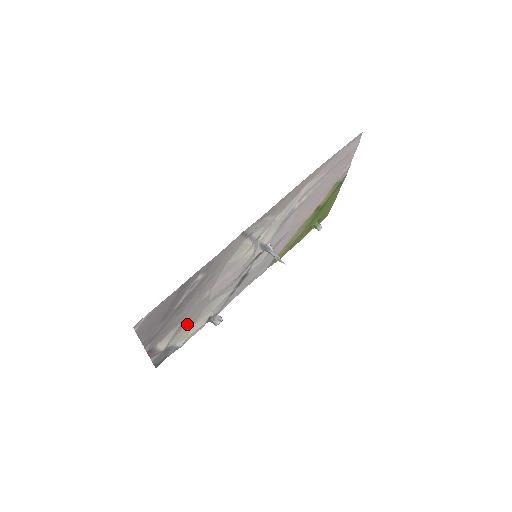
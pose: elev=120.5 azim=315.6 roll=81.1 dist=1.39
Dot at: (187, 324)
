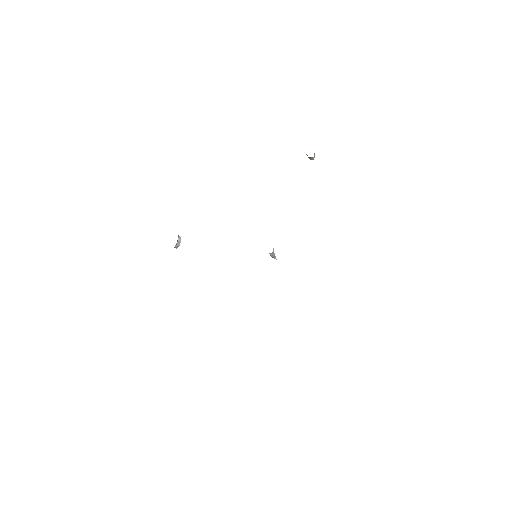
Dot at: occluded
